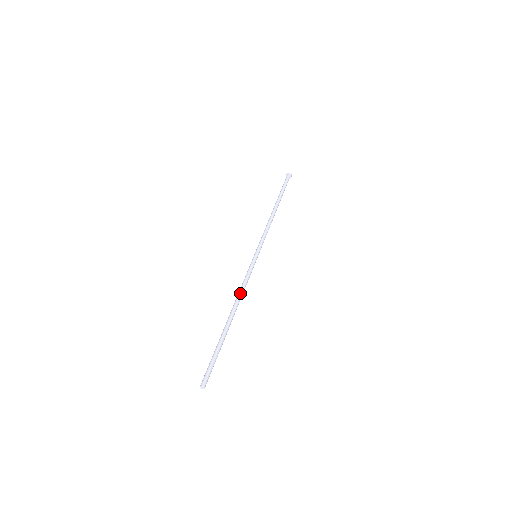
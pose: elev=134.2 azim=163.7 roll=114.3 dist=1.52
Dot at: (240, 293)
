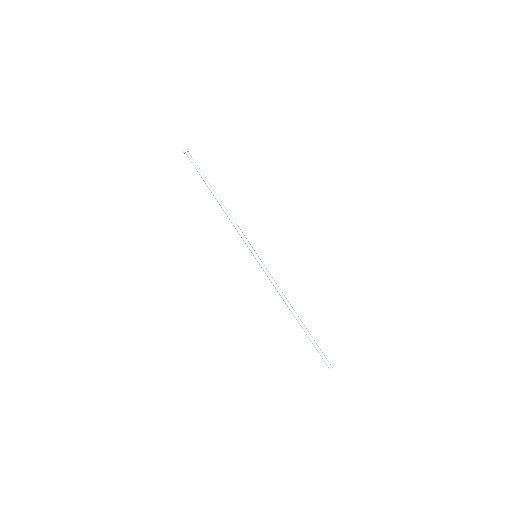
Dot at: (283, 294)
